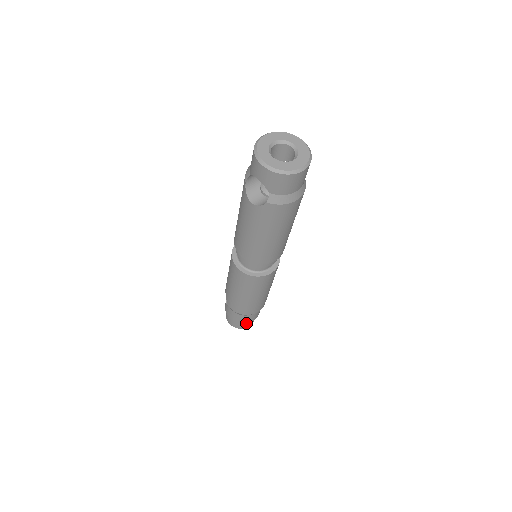
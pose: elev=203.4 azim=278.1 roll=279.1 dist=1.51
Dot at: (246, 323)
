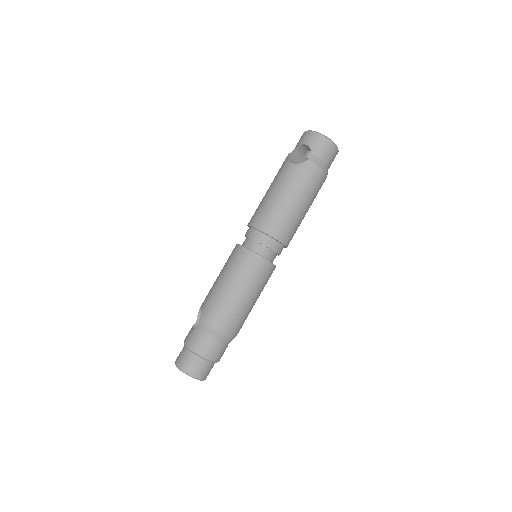
Dot at: (203, 365)
